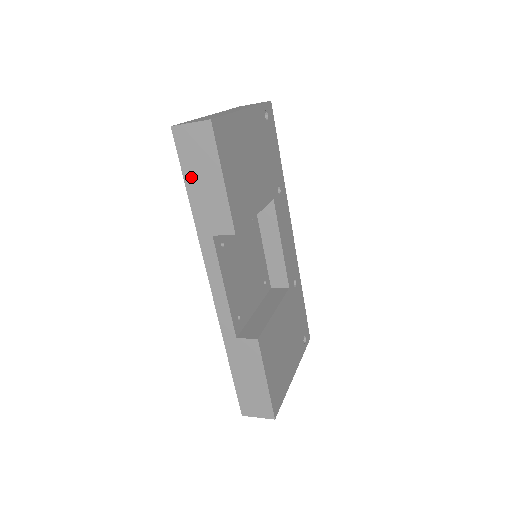
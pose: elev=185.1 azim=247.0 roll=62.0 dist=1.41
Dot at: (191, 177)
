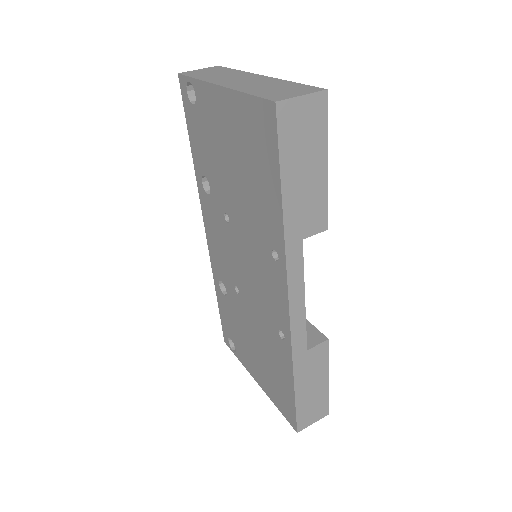
Dot at: (290, 170)
